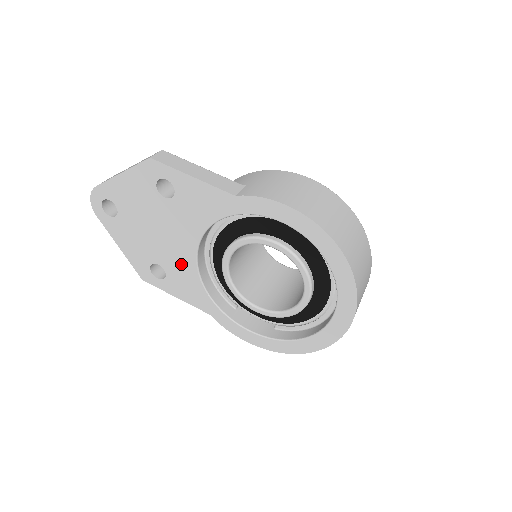
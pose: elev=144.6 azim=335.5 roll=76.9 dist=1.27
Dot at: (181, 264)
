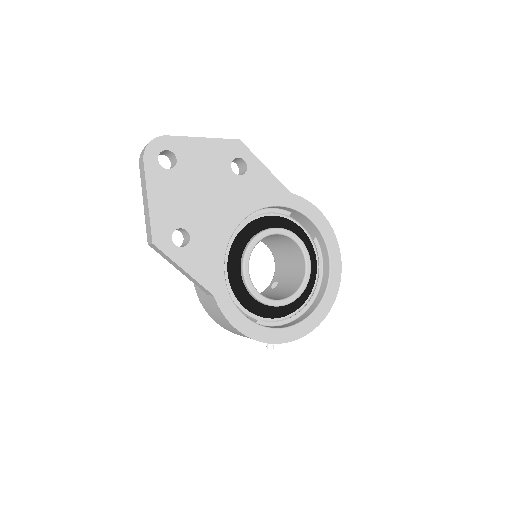
Dot at: (213, 235)
